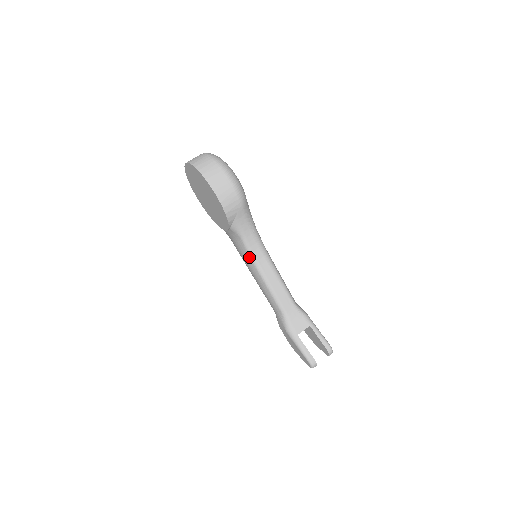
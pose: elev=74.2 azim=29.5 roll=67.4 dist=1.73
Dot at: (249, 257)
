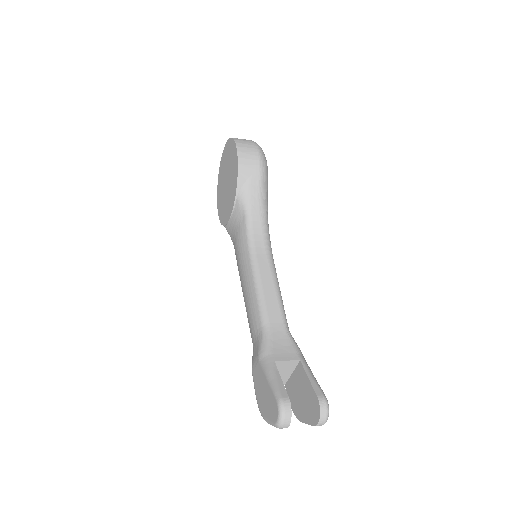
Dot at: (246, 242)
